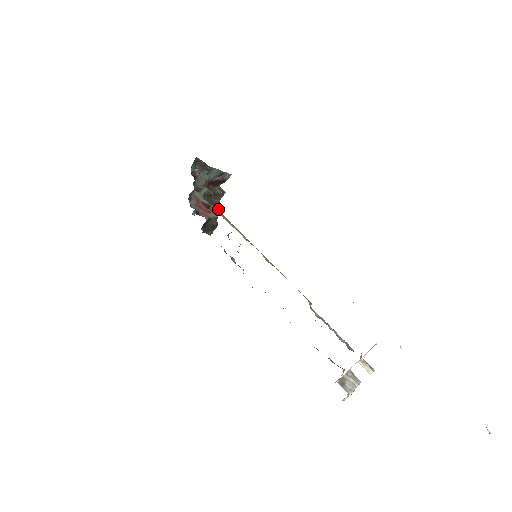
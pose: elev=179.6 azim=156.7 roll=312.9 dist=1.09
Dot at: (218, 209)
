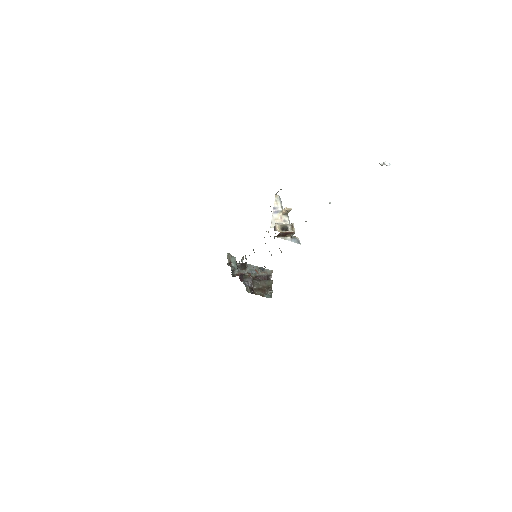
Dot at: (272, 290)
